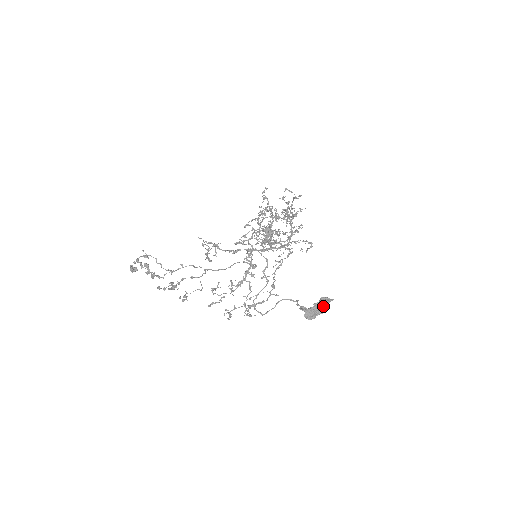
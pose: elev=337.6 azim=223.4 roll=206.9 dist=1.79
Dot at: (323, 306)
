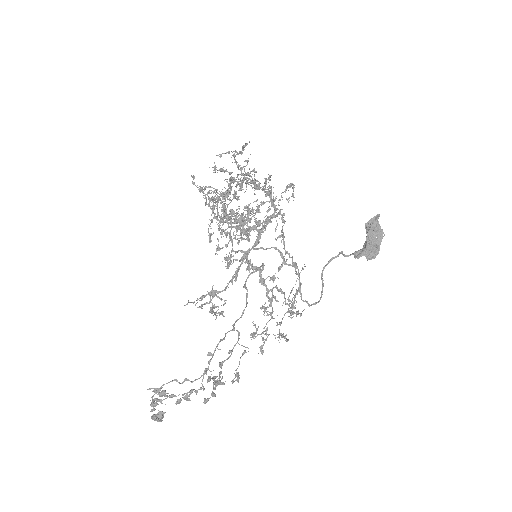
Dot at: (377, 231)
